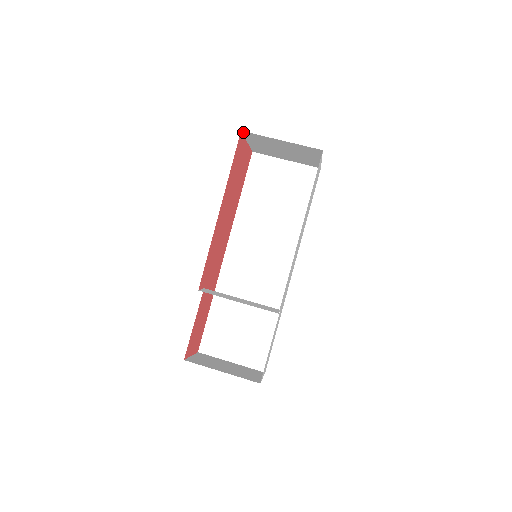
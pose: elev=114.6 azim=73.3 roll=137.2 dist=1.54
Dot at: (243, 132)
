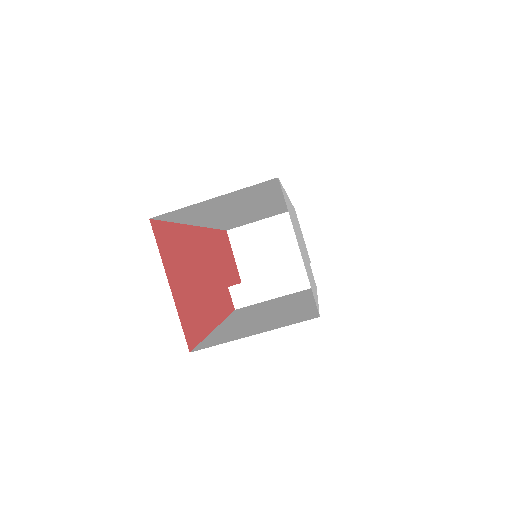
Dot at: (189, 345)
